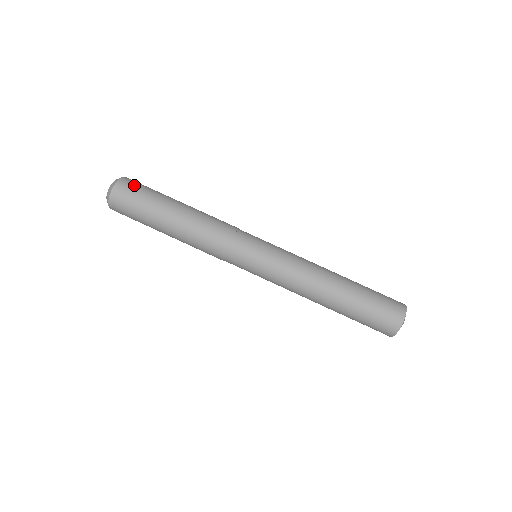
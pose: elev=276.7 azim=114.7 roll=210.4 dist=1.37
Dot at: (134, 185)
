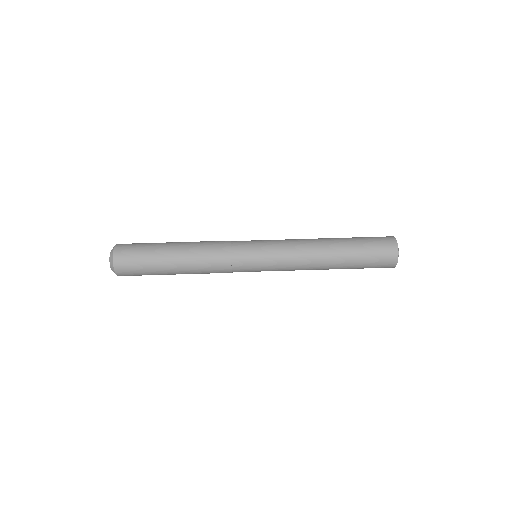
Dot at: (131, 244)
